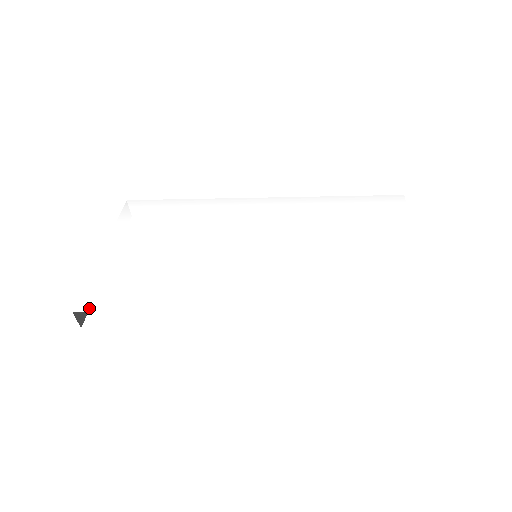
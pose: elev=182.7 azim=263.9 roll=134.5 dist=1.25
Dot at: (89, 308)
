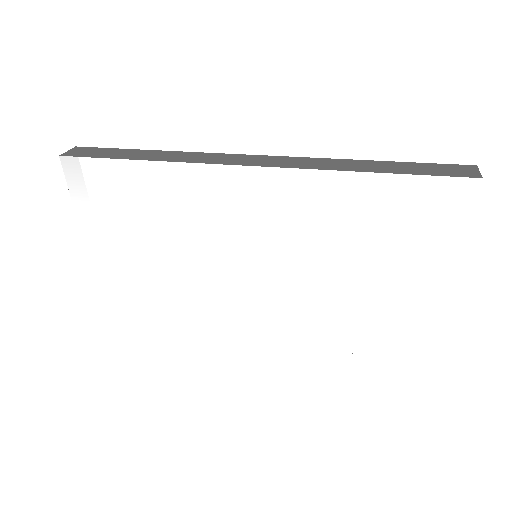
Dot at: (117, 317)
